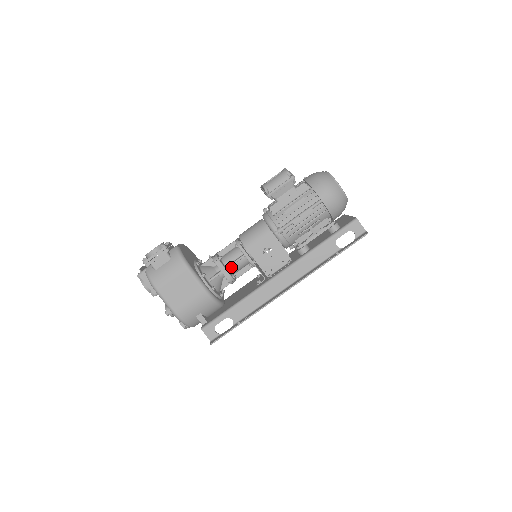
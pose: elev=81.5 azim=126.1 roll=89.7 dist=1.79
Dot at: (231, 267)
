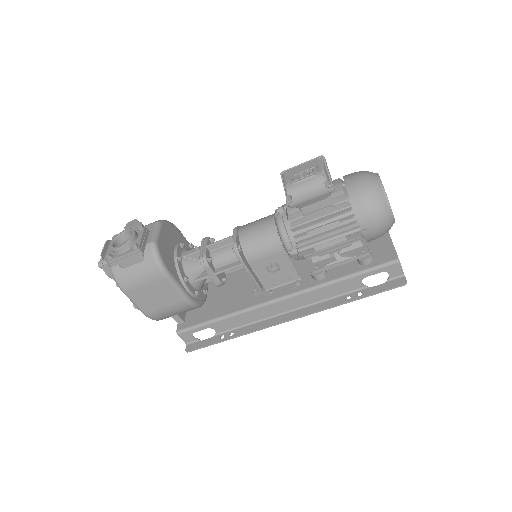
Dot at: occluded
